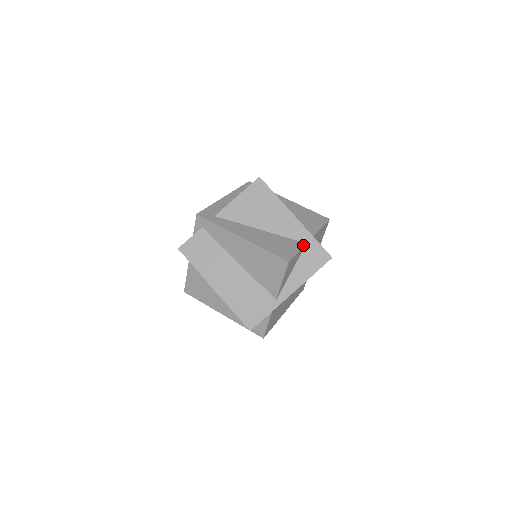
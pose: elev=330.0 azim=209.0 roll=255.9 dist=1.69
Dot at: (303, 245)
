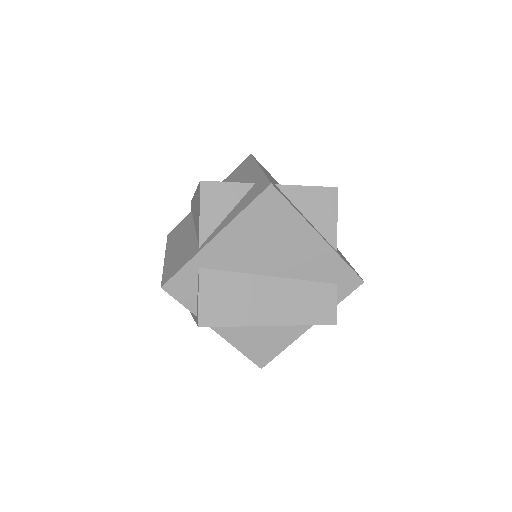
Dot at: (247, 183)
